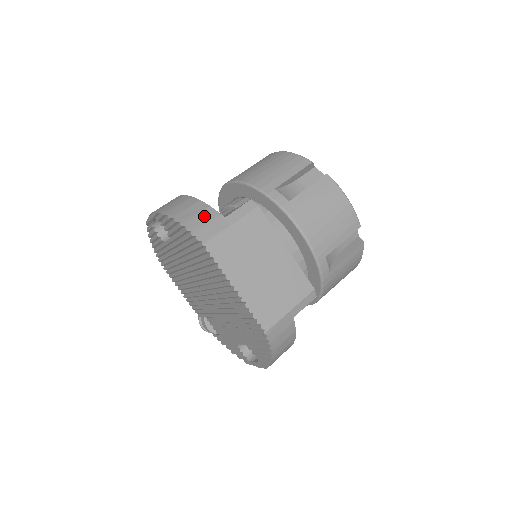
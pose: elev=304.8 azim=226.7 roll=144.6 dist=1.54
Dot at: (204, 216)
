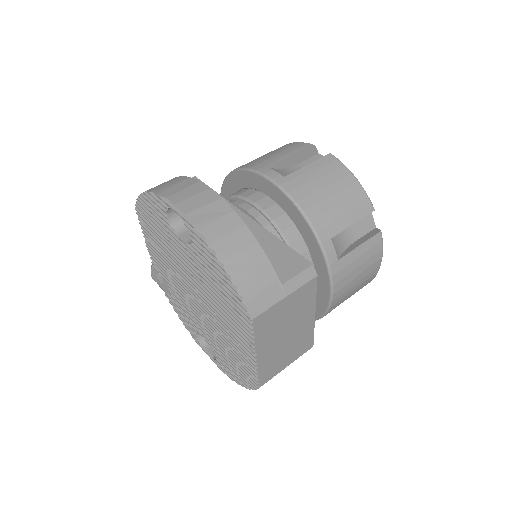
Dot at: (260, 276)
